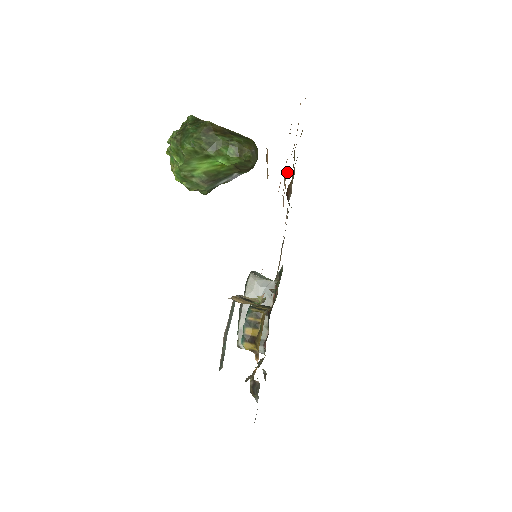
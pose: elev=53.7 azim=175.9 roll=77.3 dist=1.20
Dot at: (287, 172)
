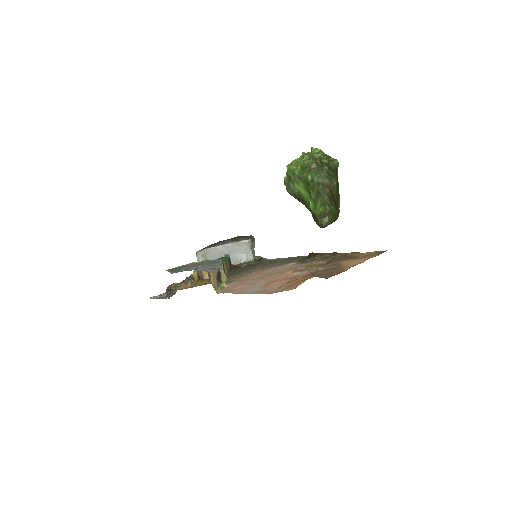
Dot at: (313, 270)
